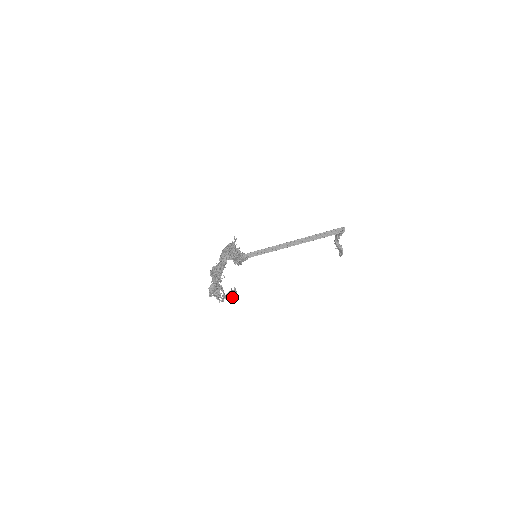
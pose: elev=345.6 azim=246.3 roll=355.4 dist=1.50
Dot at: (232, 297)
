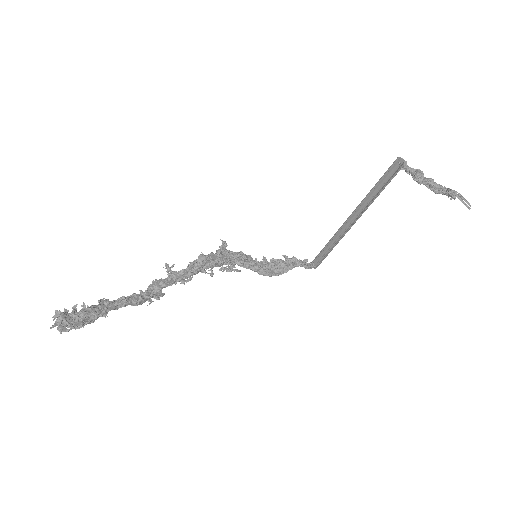
Dot at: occluded
